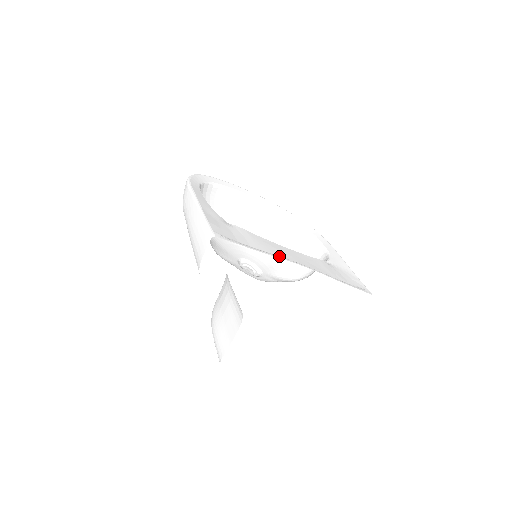
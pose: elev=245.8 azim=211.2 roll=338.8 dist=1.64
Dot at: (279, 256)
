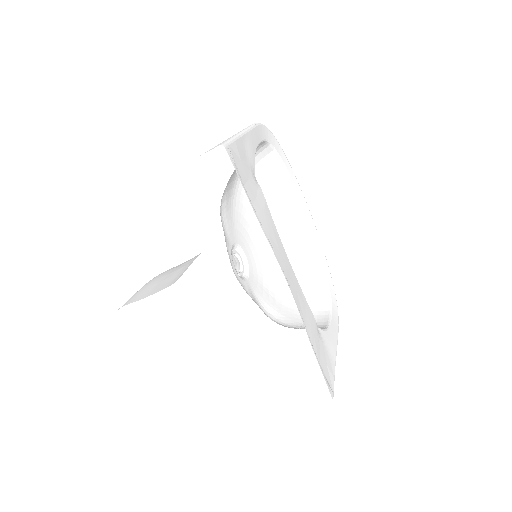
Dot at: occluded
